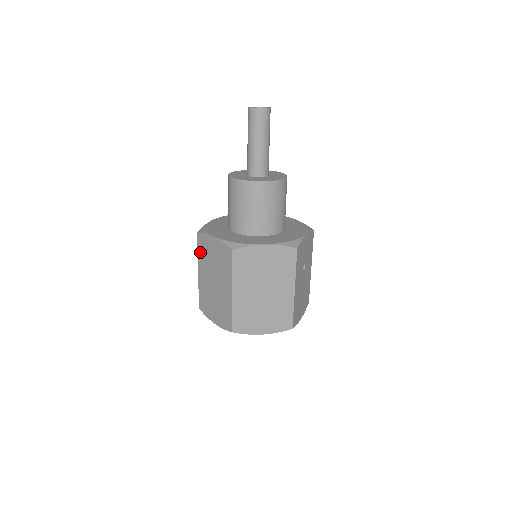
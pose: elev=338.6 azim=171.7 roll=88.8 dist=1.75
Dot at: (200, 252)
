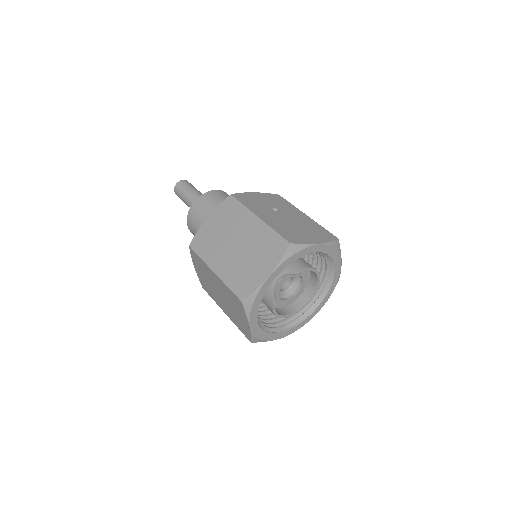
Dot at: (211, 295)
